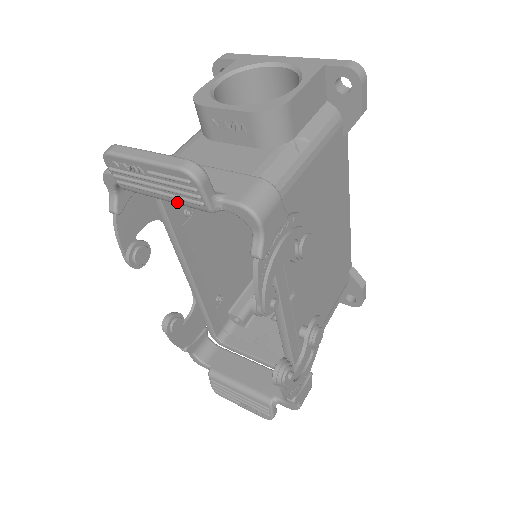
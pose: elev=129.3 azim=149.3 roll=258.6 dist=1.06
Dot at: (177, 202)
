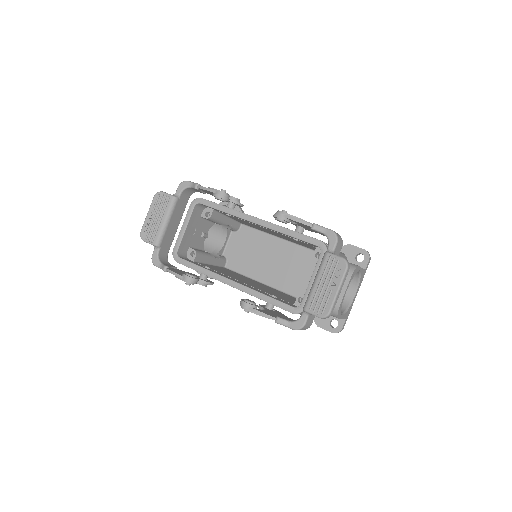
Dot at: (167, 212)
